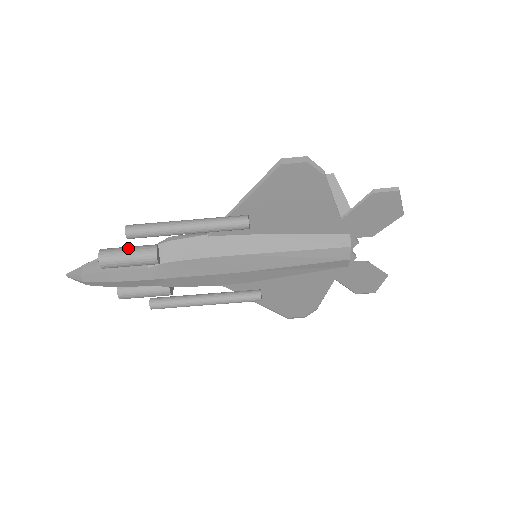
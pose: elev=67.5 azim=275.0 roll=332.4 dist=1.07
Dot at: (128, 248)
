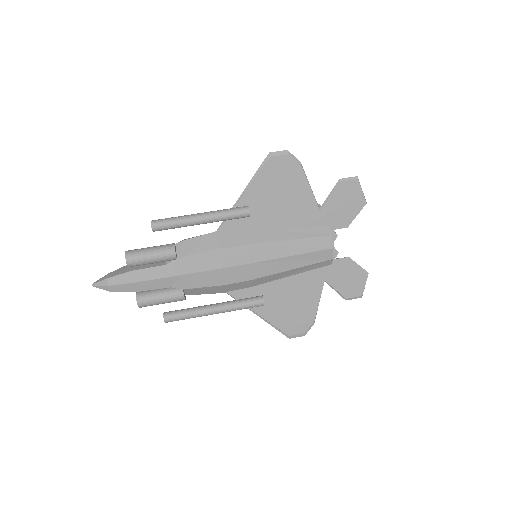
Dot at: (150, 247)
